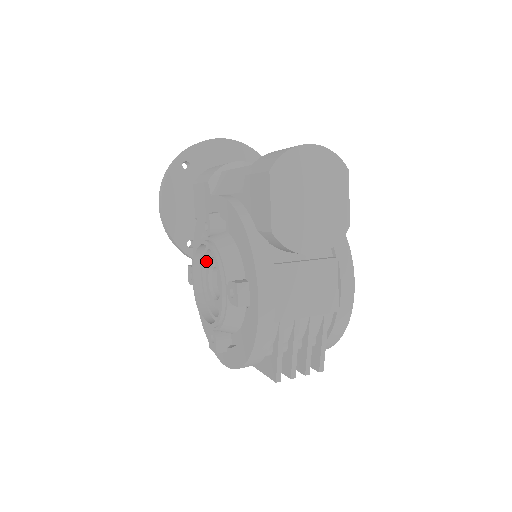
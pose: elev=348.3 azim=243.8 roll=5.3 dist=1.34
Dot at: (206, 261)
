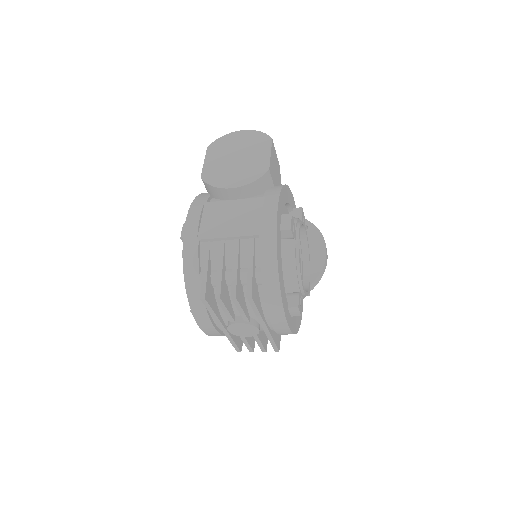
Dot at: occluded
